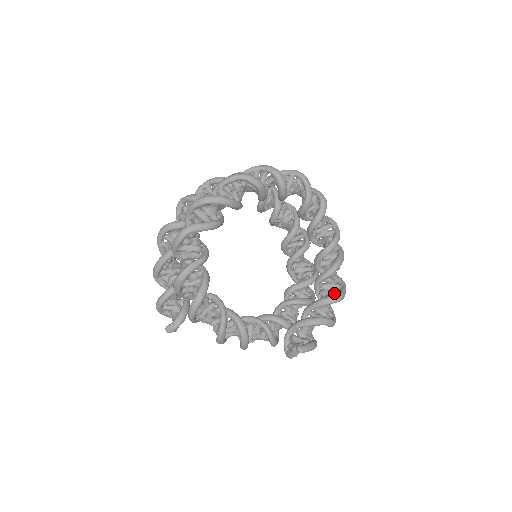
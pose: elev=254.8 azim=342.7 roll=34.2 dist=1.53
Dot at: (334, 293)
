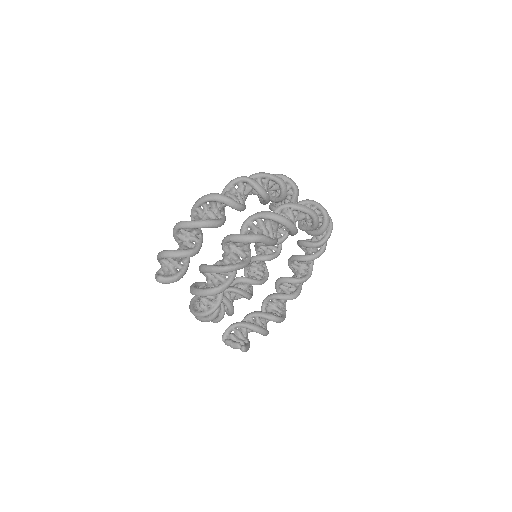
Dot at: (280, 312)
